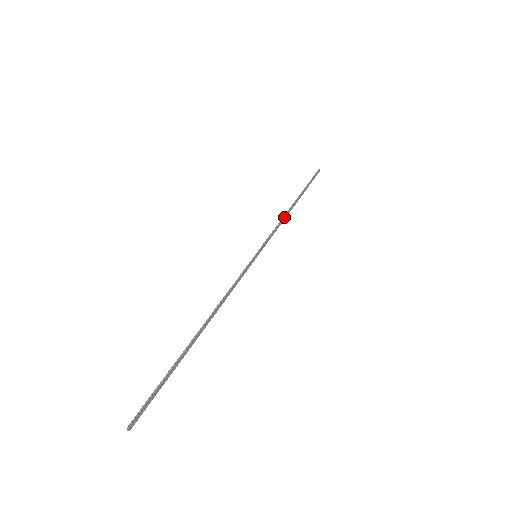
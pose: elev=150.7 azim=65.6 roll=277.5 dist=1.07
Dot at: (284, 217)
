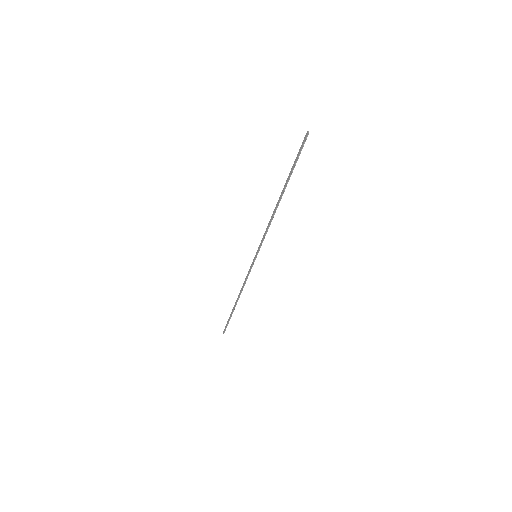
Dot at: (242, 288)
